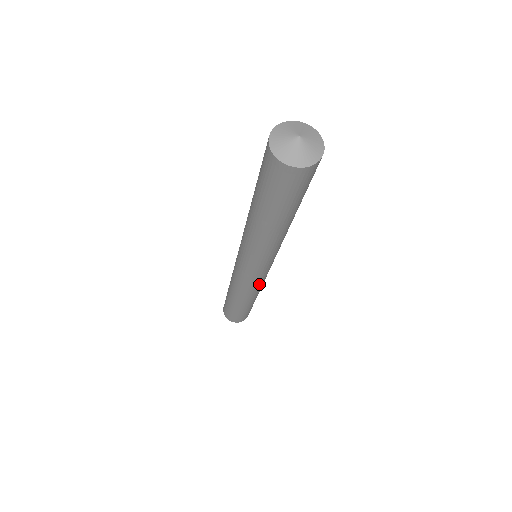
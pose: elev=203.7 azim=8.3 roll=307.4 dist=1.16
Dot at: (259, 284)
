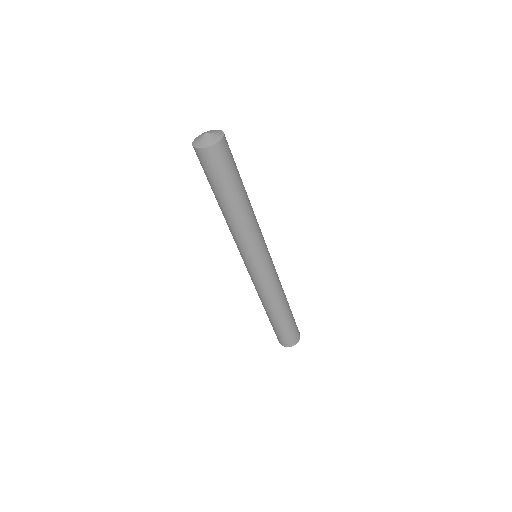
Dot at: (276, 273)
